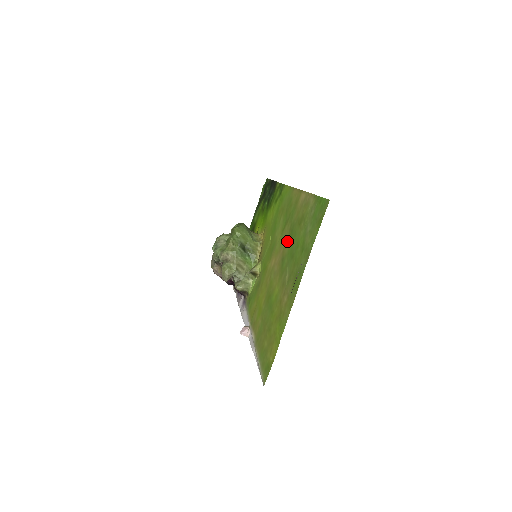
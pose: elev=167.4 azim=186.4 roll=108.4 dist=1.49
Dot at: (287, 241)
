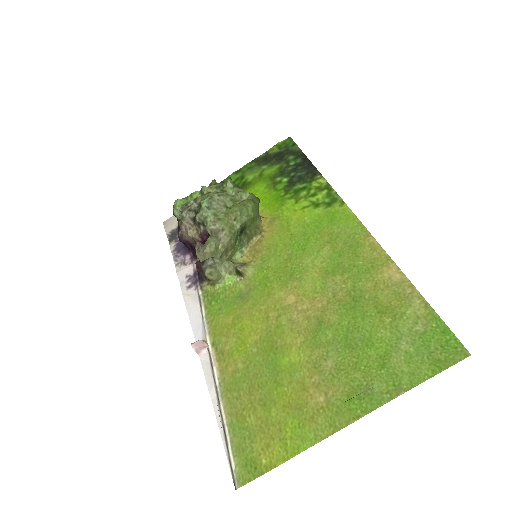
Dot at: (338, 305)
